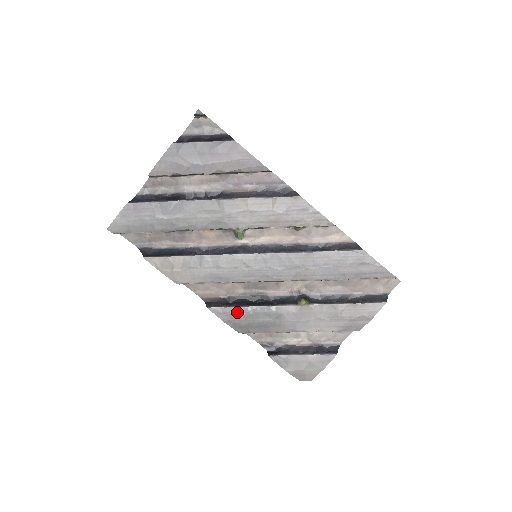
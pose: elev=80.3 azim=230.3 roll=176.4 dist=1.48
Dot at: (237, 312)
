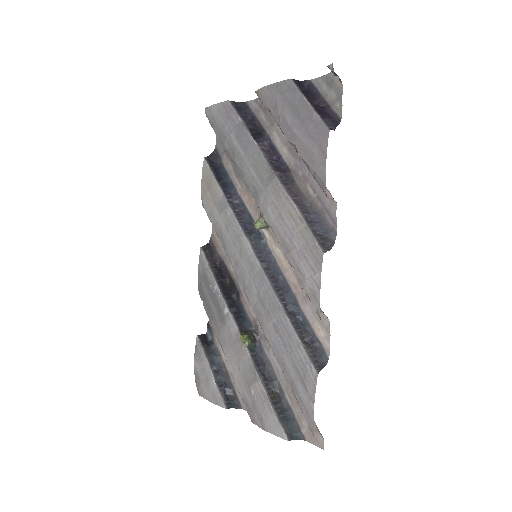
Dot at: (209, 277)
